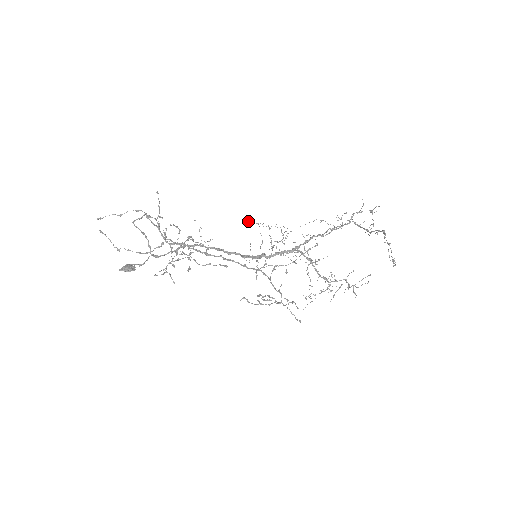
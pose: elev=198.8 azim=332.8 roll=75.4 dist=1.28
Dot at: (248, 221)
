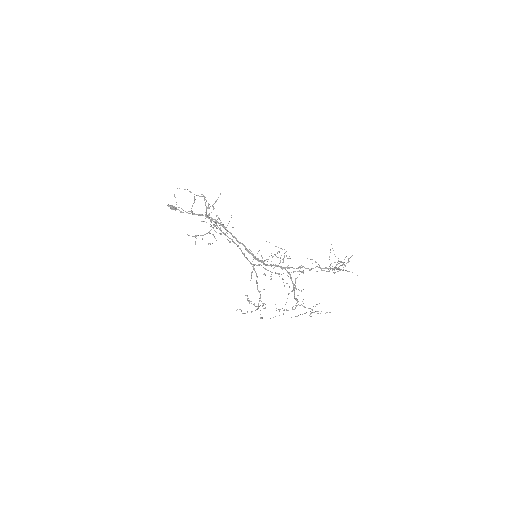
Dot at: (266, 241)
